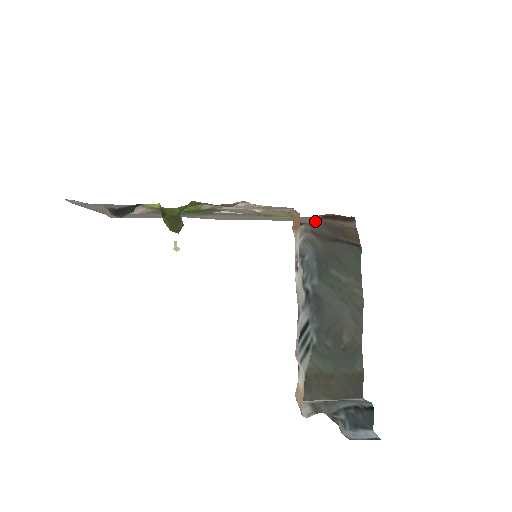
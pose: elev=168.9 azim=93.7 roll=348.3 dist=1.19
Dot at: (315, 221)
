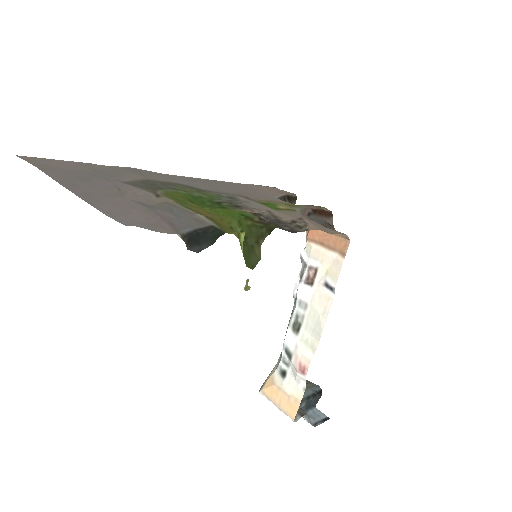
Dot at: (308, 217)
